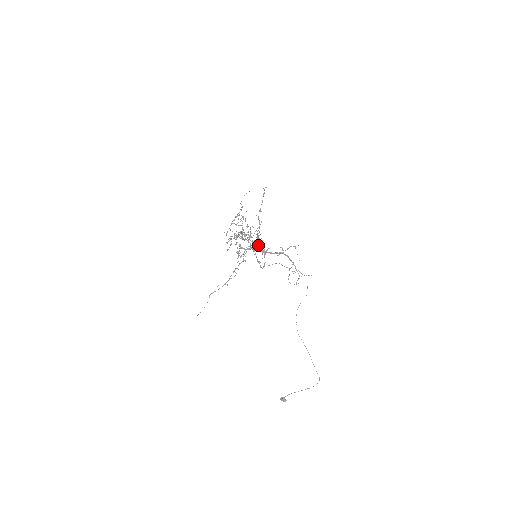
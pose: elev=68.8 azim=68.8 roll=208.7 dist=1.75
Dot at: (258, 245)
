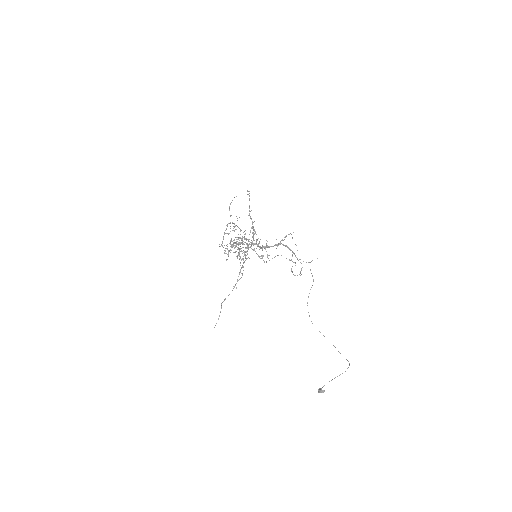
Dot at: (256, 244)
